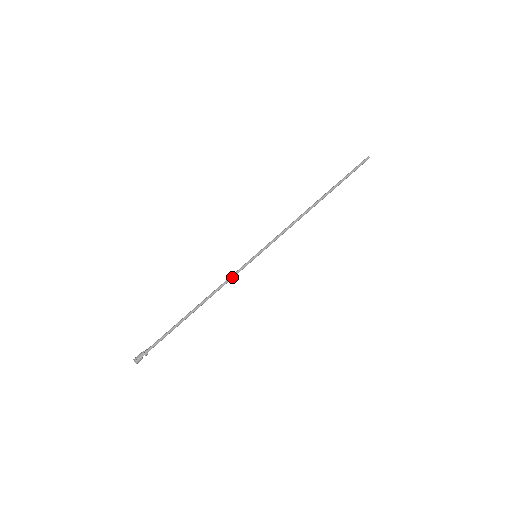
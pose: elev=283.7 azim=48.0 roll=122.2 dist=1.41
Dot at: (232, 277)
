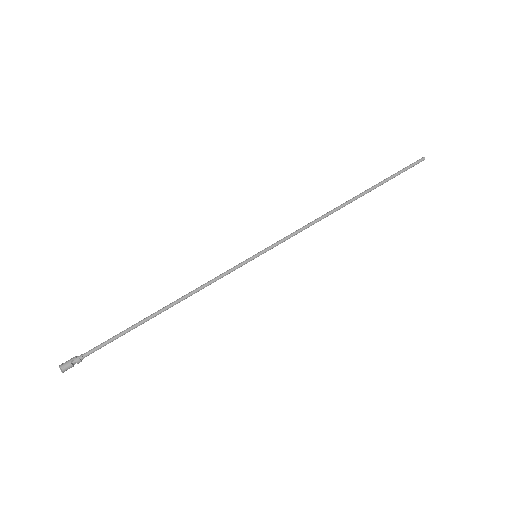
Dot at: (218, 277)
